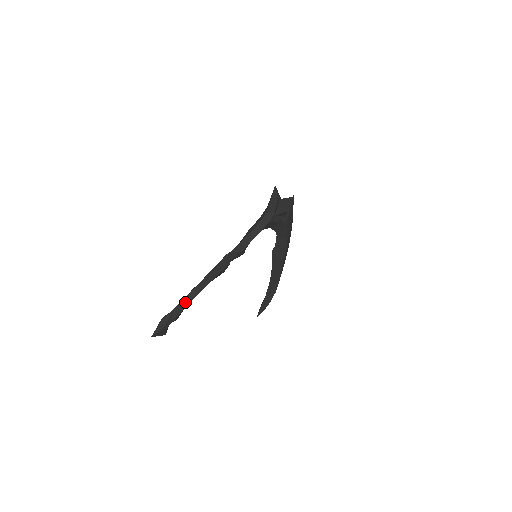
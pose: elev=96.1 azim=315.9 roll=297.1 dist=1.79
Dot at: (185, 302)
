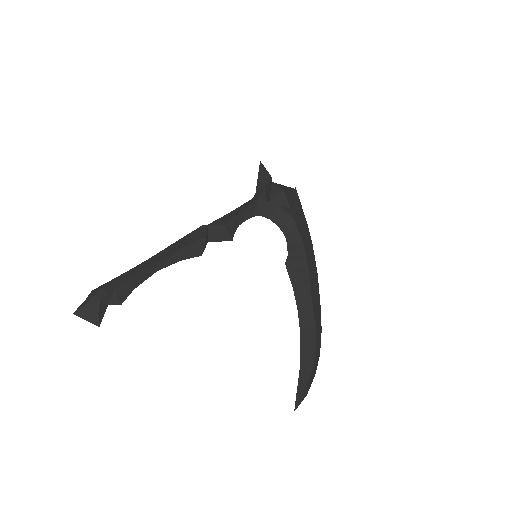
Dot at: (134, 271)
